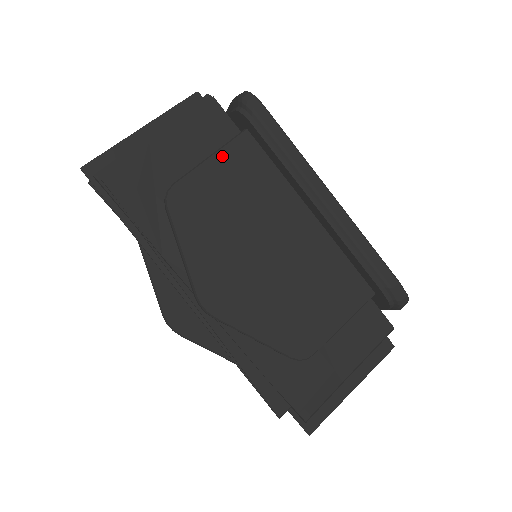
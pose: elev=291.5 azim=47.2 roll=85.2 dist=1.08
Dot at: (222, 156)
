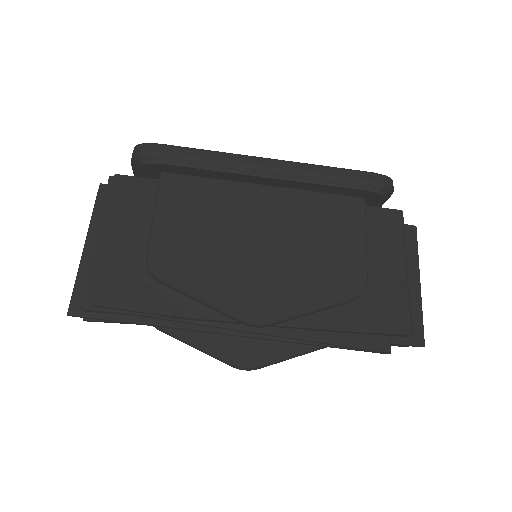
Dot at: (162, 206)
